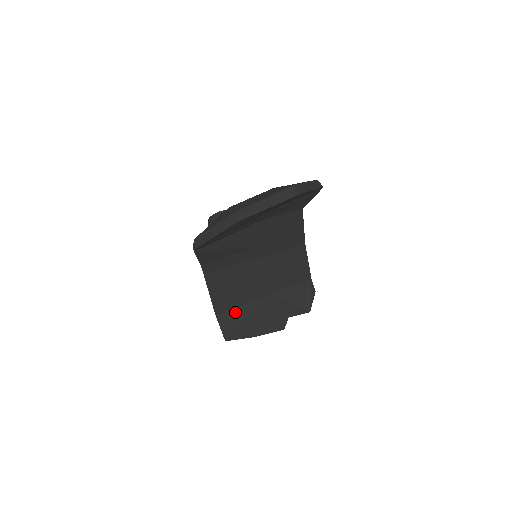
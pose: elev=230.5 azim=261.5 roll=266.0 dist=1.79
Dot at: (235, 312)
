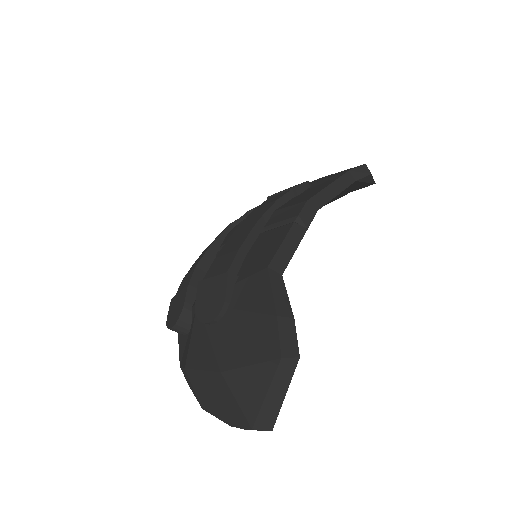
Dot at: occluded
